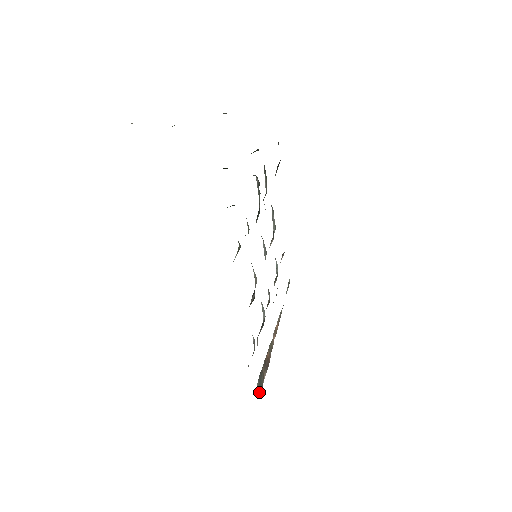
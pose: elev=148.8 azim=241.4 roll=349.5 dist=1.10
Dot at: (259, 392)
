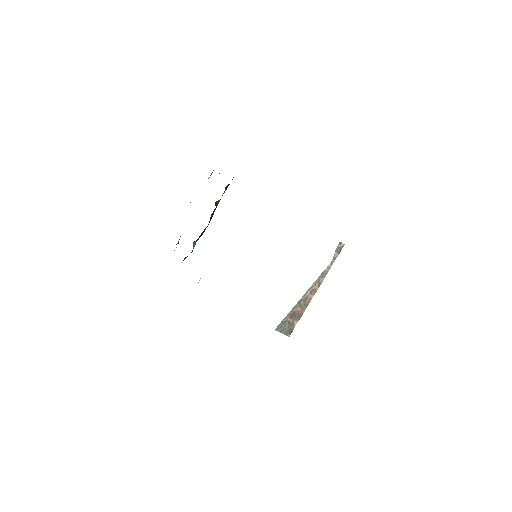
Dot at: occluded
